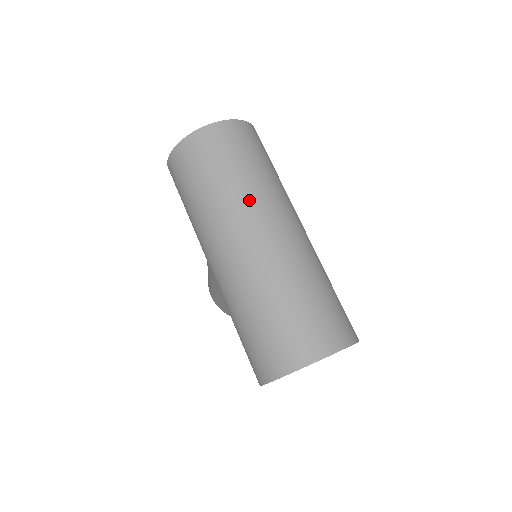
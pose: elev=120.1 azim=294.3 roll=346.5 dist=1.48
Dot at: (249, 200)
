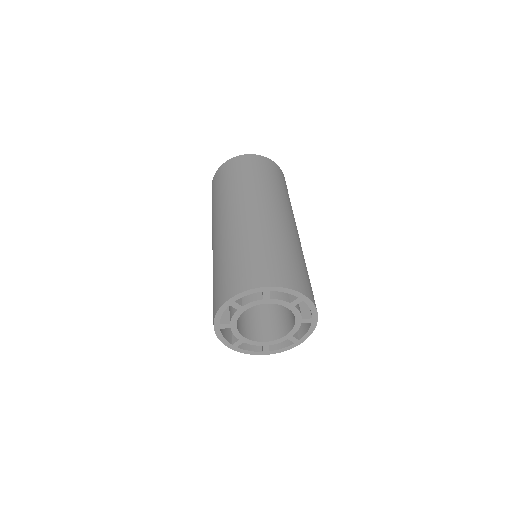
Dot at: (254, 191)
